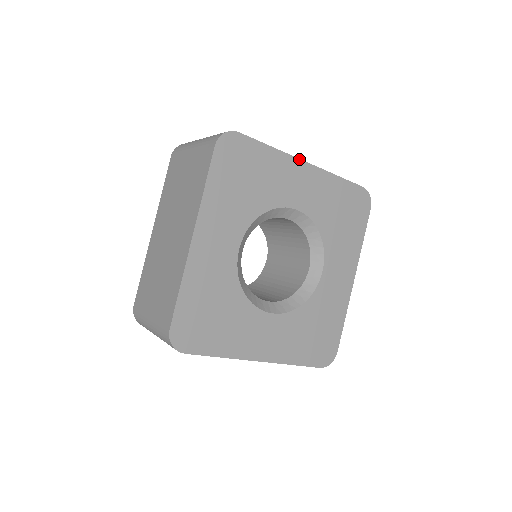
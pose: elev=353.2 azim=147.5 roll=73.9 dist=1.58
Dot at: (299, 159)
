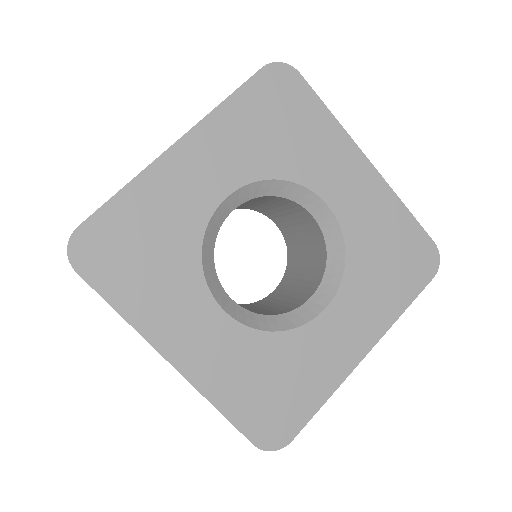
Dot at: (361, 151)
